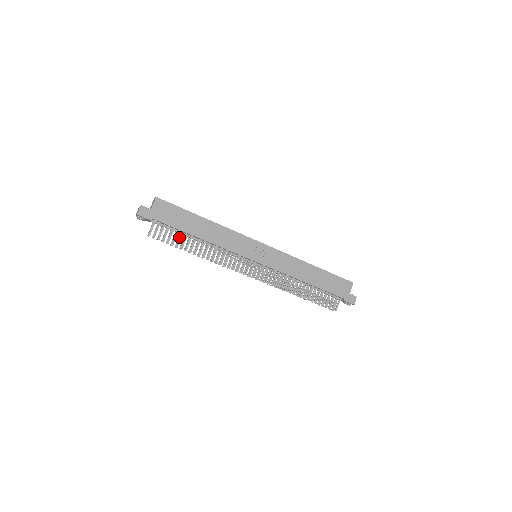
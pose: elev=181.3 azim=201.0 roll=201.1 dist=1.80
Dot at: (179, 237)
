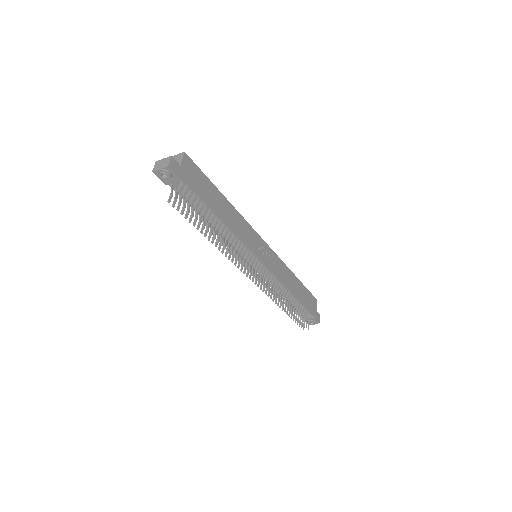
Dot at: (201, 212)
